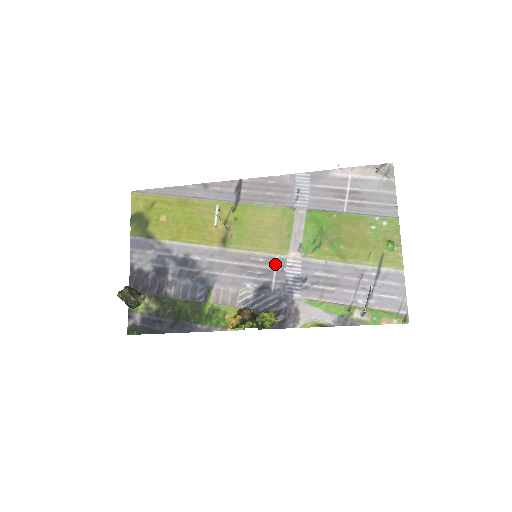
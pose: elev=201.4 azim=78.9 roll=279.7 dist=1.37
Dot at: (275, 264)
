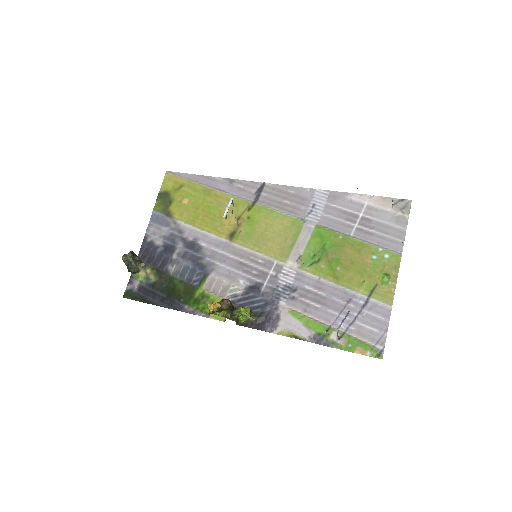
Dot at: (271, 268)
